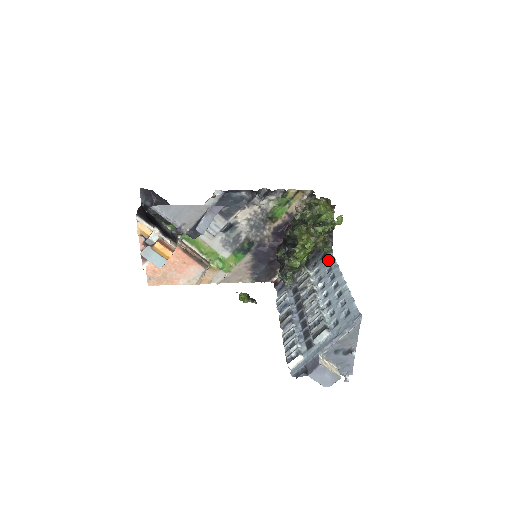
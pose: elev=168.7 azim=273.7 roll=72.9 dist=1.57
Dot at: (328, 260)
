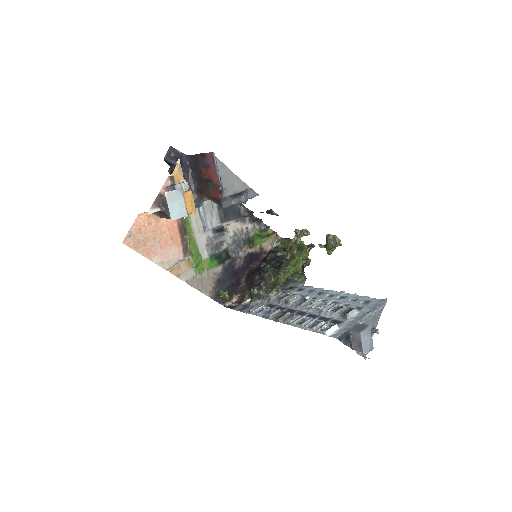
Dot at: (302, 288)
